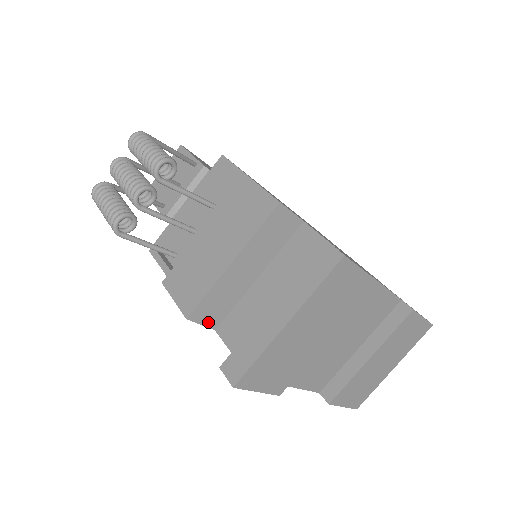
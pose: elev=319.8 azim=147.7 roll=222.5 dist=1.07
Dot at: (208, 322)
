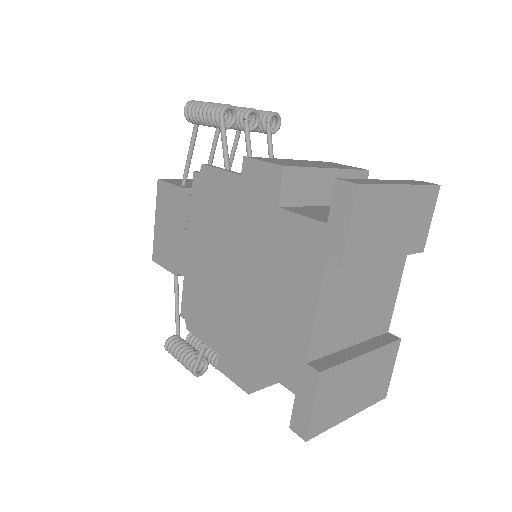
Dot at: (284, 192)
